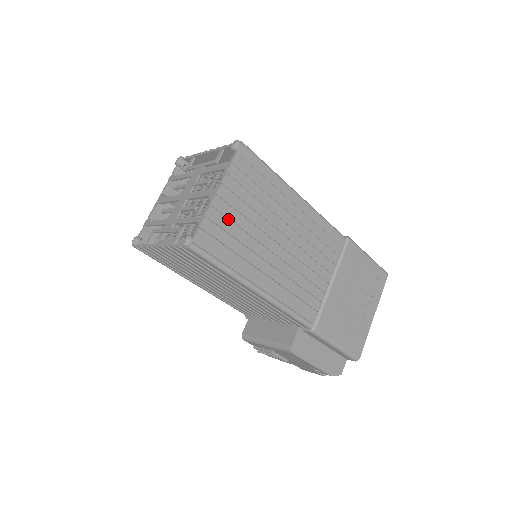
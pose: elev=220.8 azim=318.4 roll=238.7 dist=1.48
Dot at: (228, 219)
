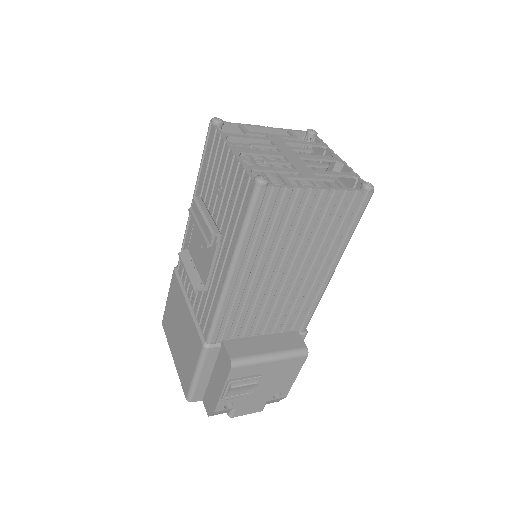
Dot at: occluded
